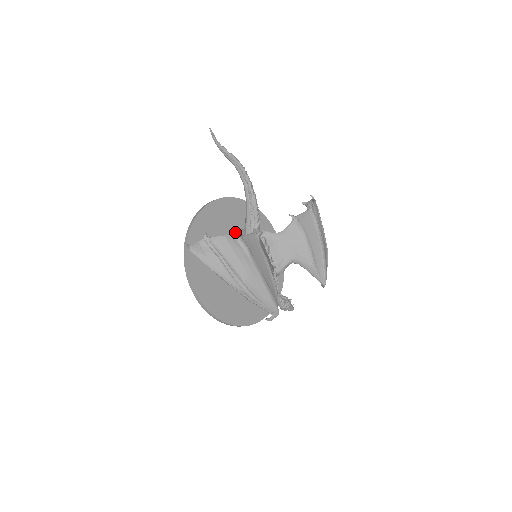
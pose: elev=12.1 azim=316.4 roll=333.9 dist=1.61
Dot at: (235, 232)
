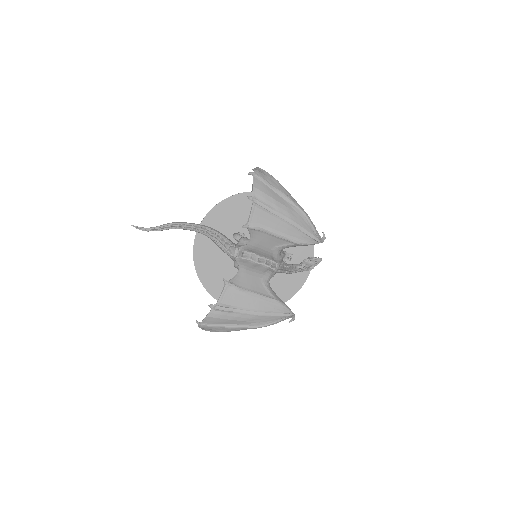
Dot at: (210, 306)
